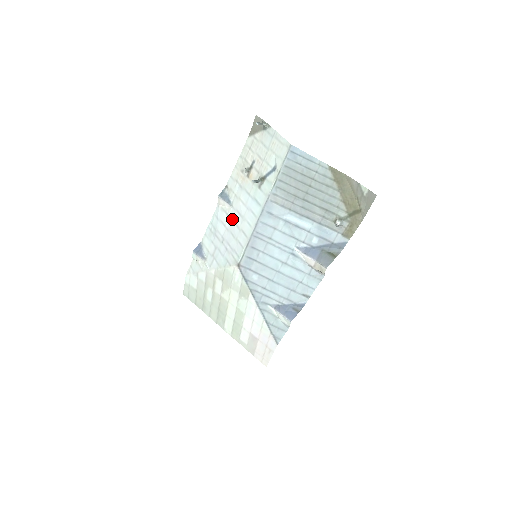
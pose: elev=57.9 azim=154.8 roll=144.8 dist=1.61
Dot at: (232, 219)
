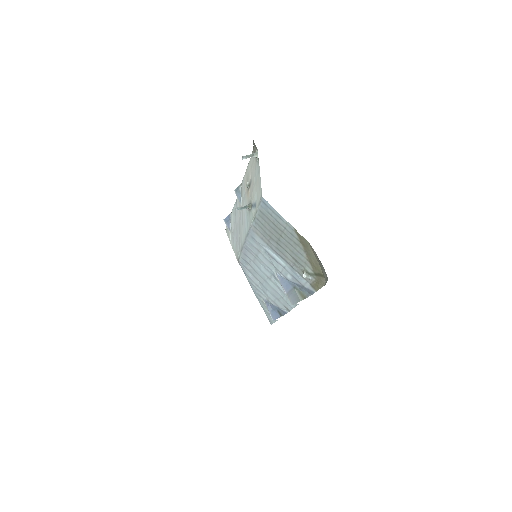
Dot at: (240, 217)
